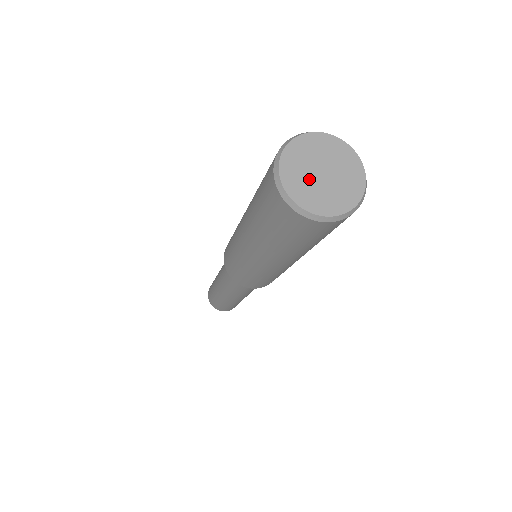
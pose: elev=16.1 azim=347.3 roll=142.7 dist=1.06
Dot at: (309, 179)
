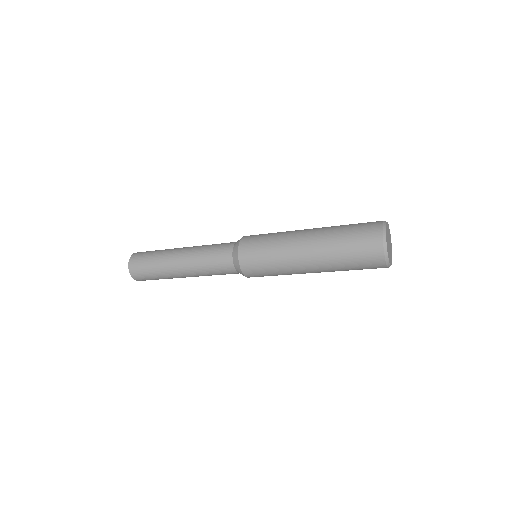
Dot at: (389, 249)
